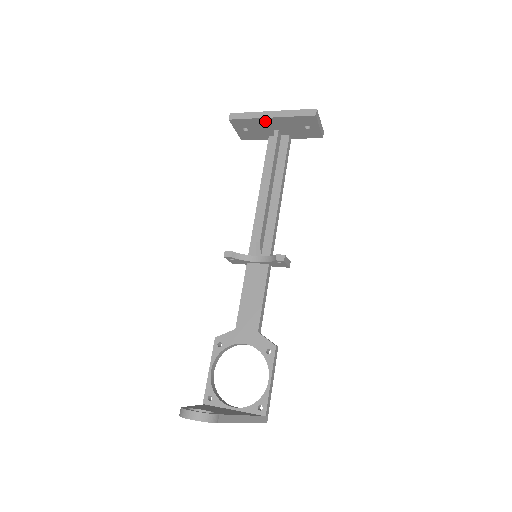
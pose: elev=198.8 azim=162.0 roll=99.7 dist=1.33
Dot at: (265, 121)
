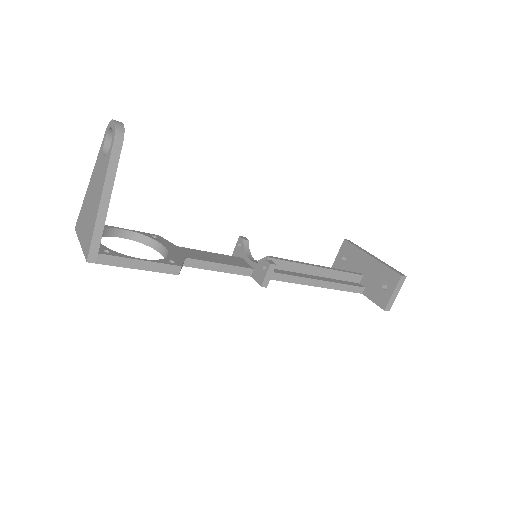
Dot at: (364, 258)
